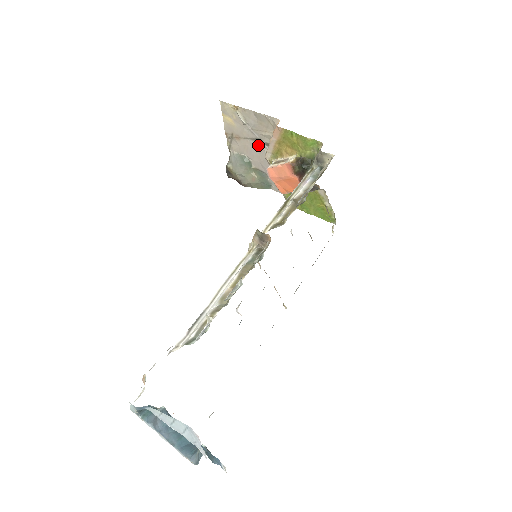
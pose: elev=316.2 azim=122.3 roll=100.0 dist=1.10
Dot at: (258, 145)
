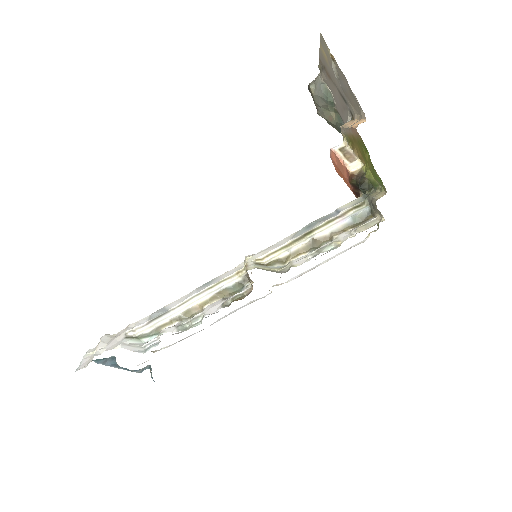
Dot at: (344, 103)
